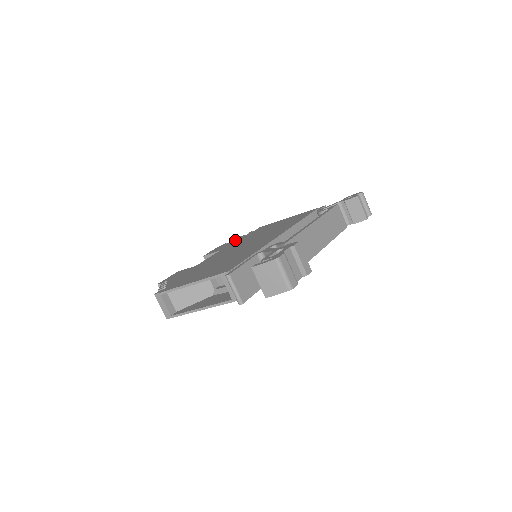
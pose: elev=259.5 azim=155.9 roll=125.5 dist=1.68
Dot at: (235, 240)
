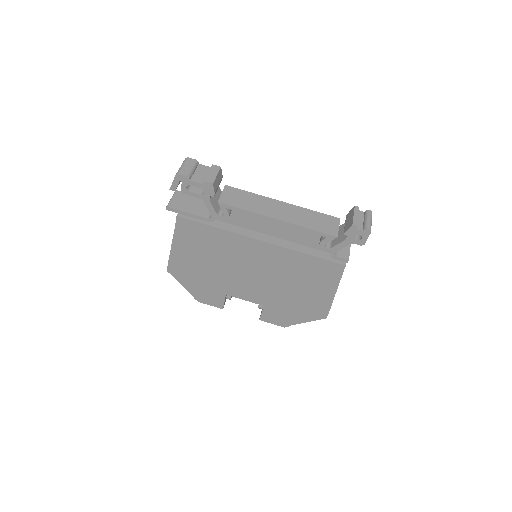
Dot at: occluded
